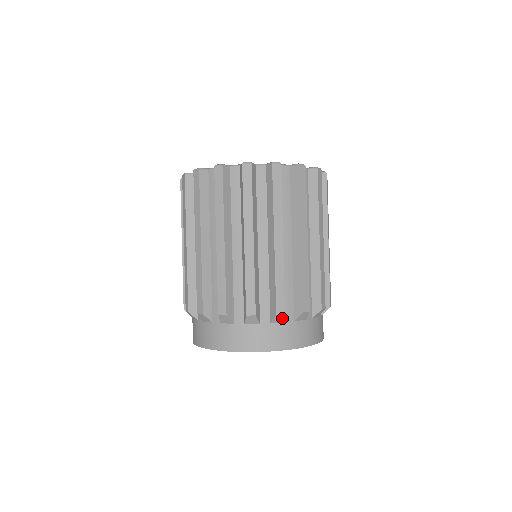
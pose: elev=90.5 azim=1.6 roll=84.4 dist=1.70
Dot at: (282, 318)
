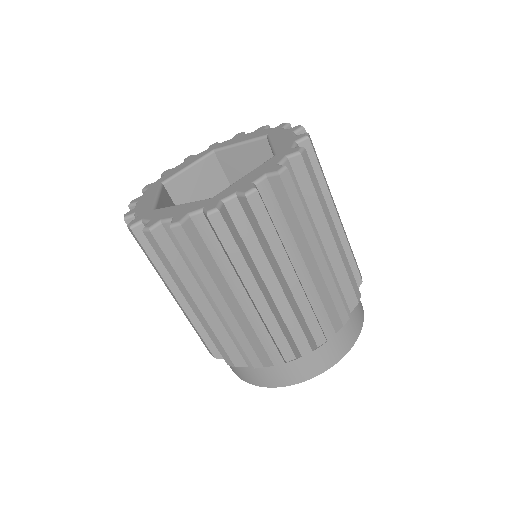
Dot at: occluded
